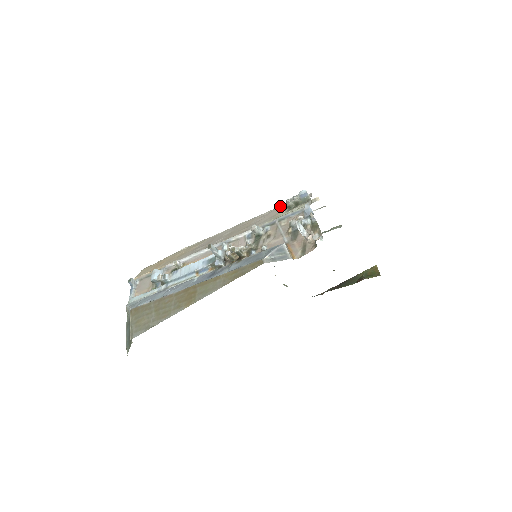
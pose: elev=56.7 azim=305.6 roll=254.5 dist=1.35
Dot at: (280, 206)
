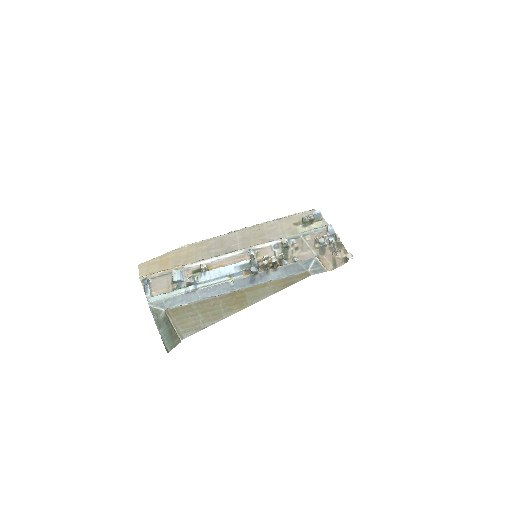
Dot at: (286, 217)
